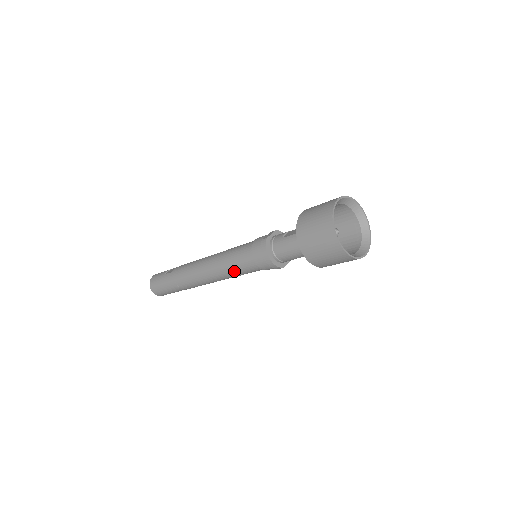
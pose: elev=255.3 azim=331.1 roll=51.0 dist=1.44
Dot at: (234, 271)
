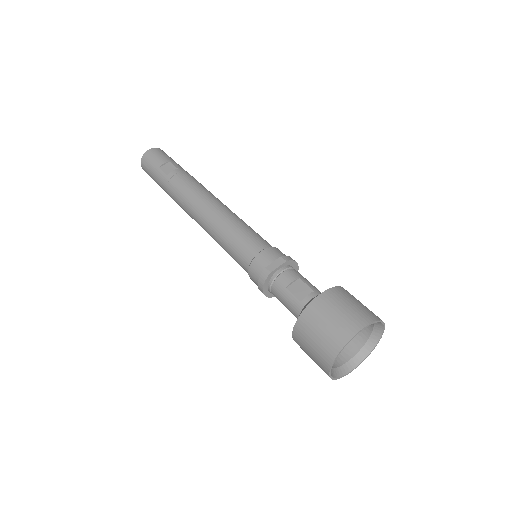
Dot at: (227, 252)
